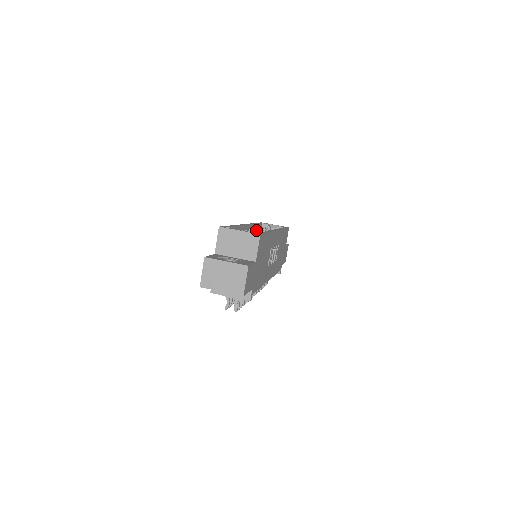
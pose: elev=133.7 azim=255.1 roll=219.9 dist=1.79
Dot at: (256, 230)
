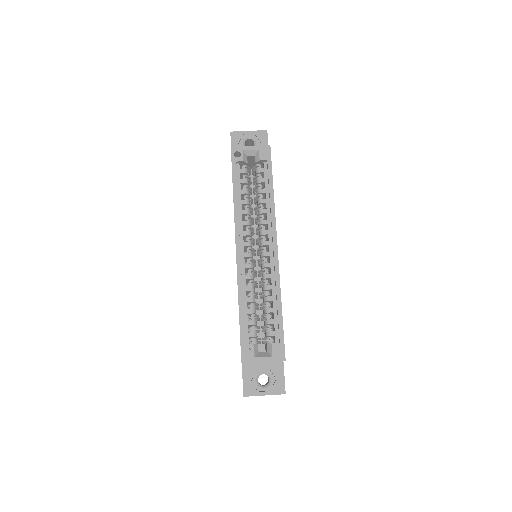
Dot at: (250, 243)
